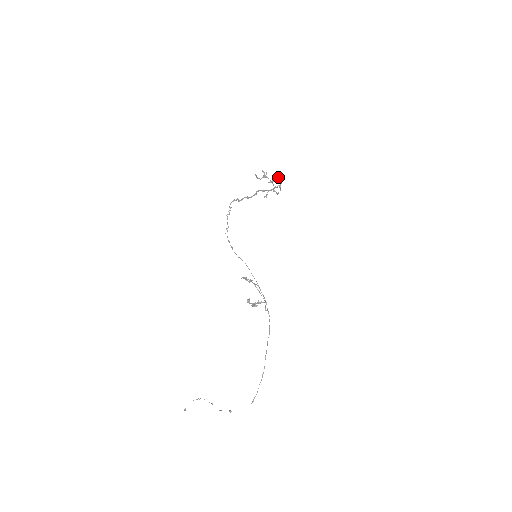
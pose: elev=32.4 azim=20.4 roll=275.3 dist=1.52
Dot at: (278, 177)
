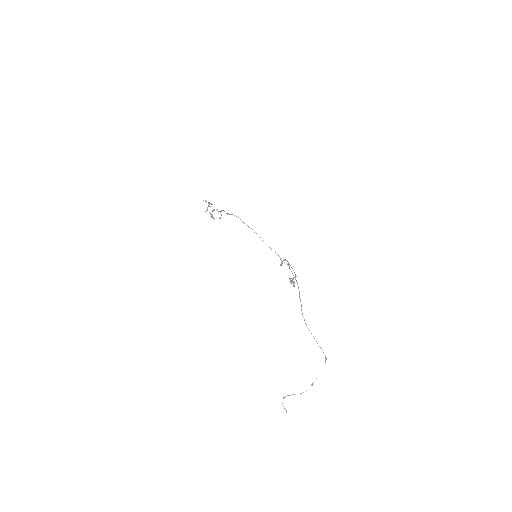
Dot at: (208, 206)
